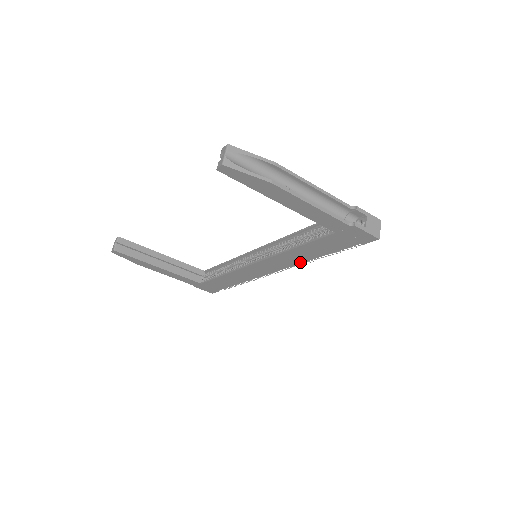
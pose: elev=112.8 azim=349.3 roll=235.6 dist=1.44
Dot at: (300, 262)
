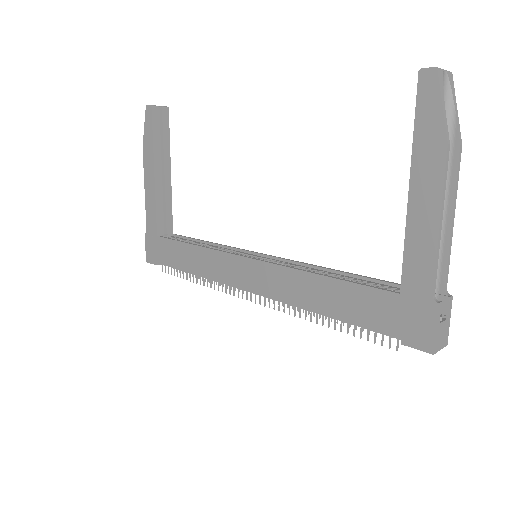
Dot at: (295, 303)
